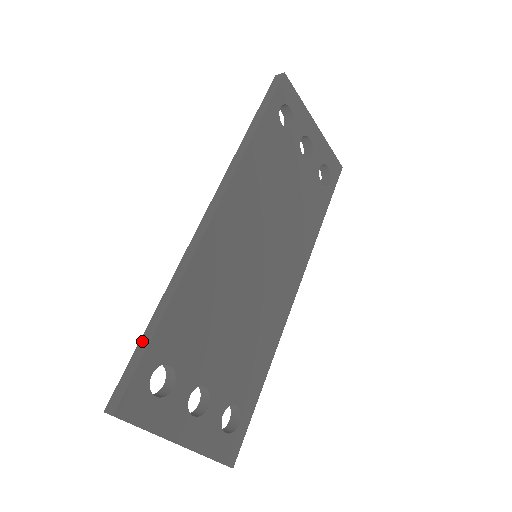
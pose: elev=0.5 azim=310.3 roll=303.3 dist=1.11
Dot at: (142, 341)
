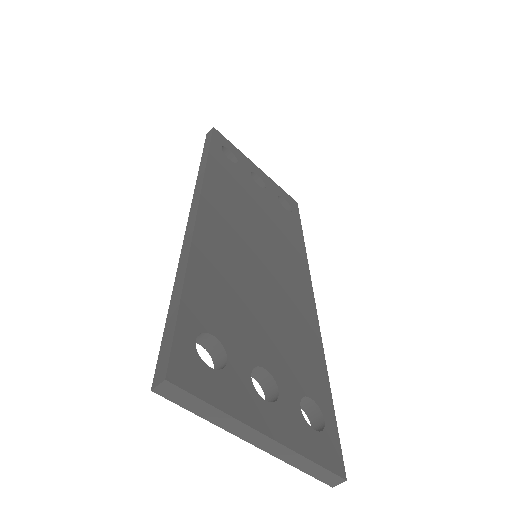
Dot at: (170, 313)
